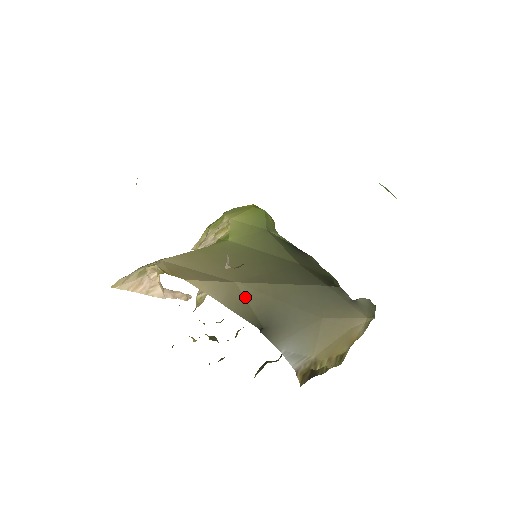
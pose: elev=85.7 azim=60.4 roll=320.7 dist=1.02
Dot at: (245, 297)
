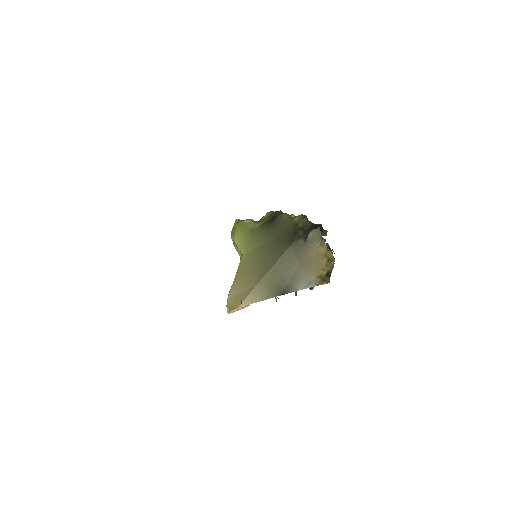
Dot at: (264, 288)
